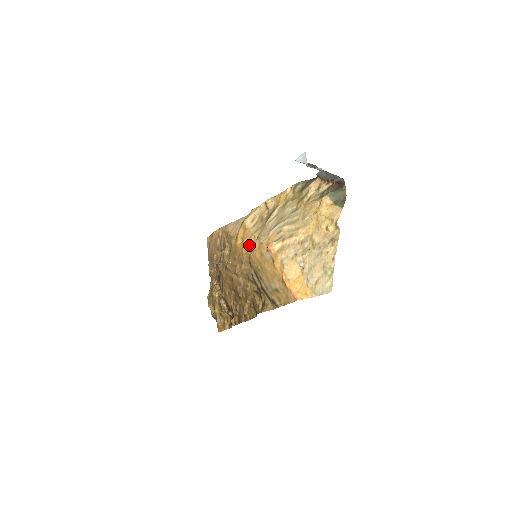
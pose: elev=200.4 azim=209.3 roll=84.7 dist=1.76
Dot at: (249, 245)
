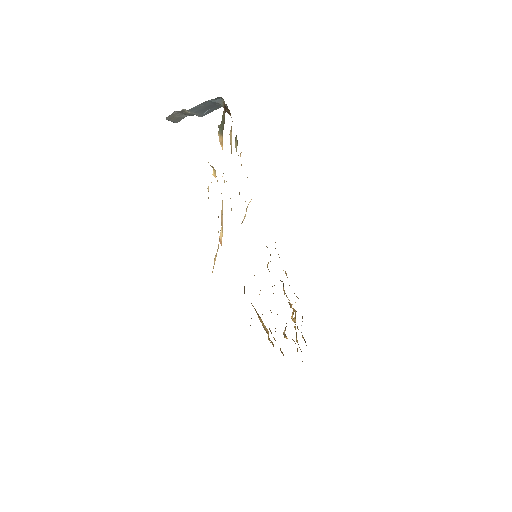
Dot at: occluded
